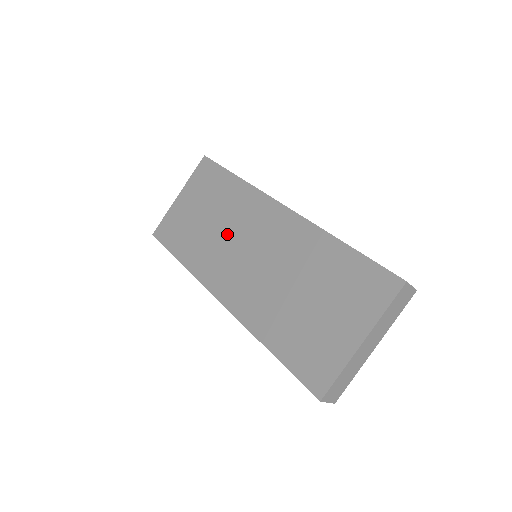
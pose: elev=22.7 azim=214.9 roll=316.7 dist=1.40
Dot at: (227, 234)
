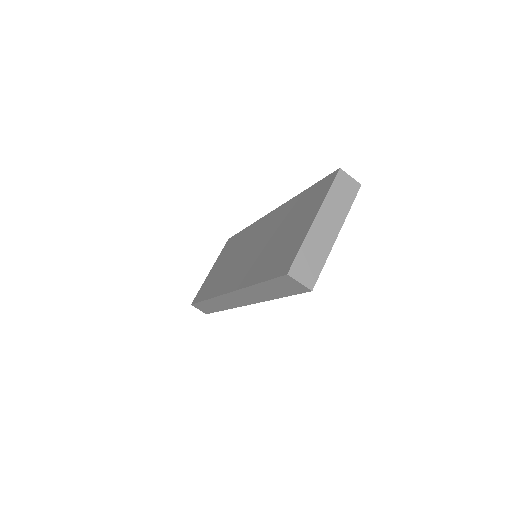
Dot at: (236, 257)
